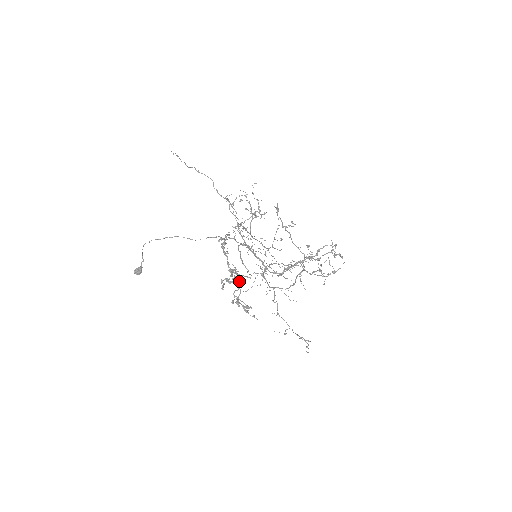
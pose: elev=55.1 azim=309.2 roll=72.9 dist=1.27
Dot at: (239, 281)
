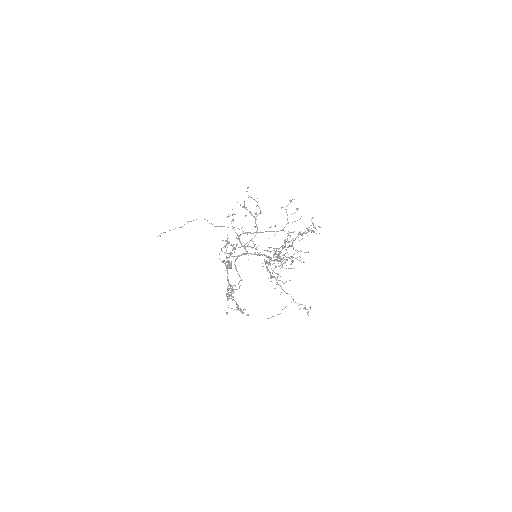
Dot at: occluded
